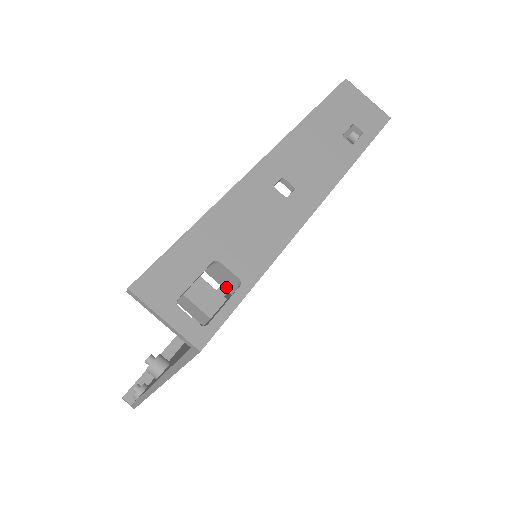
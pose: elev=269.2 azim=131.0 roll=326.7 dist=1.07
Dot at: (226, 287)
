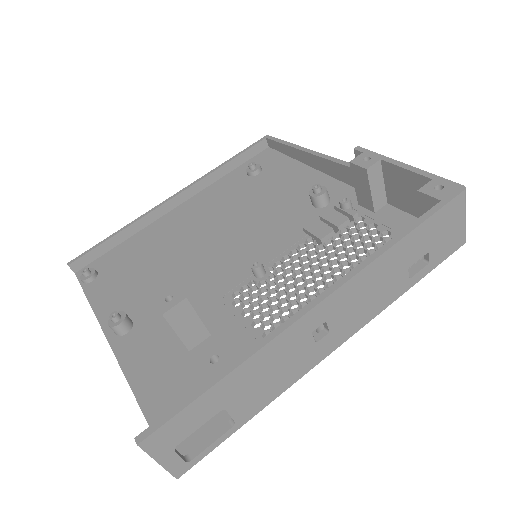
Dot at: occluded
